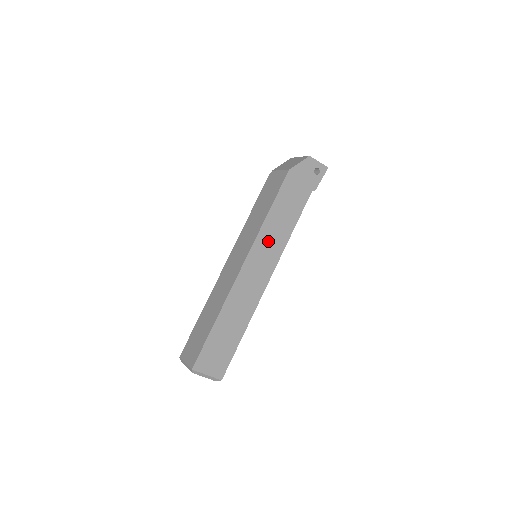
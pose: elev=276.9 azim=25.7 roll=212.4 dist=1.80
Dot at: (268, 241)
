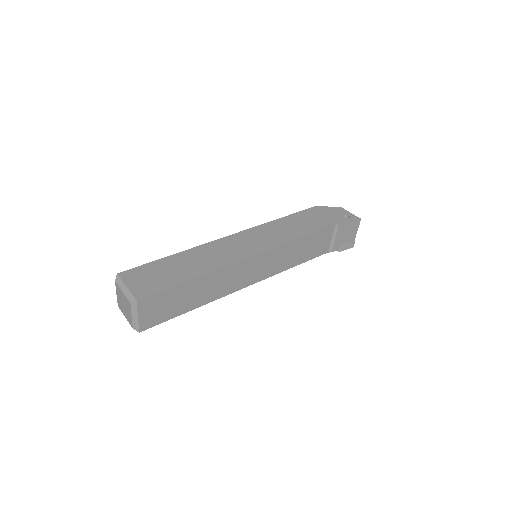
Dot at: (269, 233)
